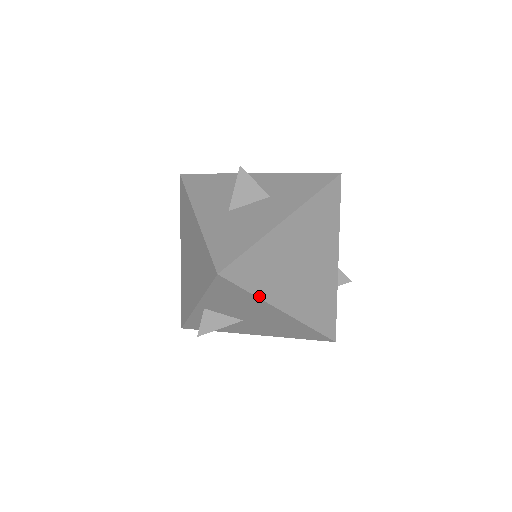
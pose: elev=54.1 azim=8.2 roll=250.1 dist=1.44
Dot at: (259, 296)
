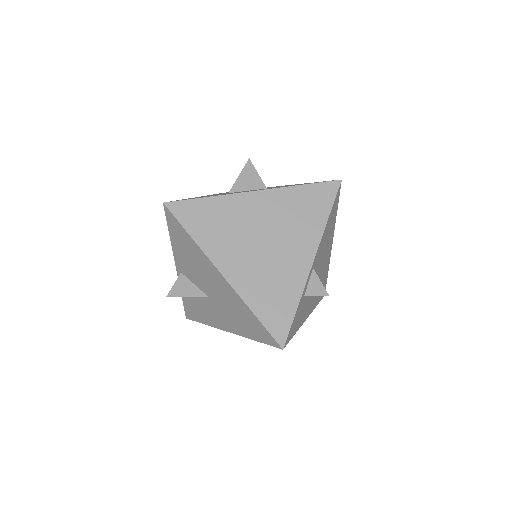
Dot at: (198, 243)
